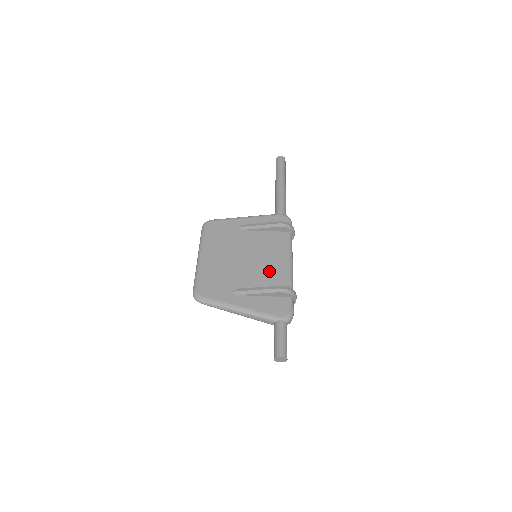
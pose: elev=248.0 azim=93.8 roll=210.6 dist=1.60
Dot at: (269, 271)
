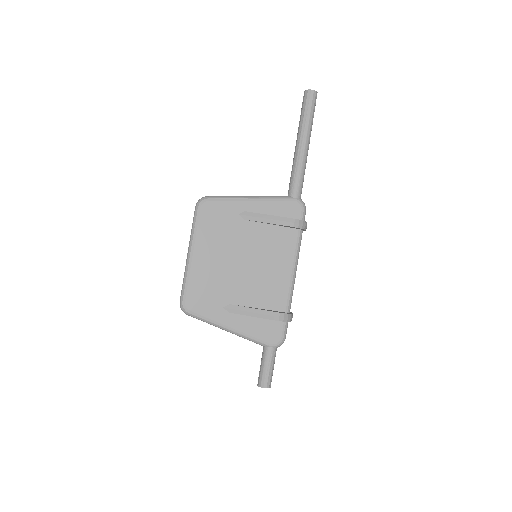
Dot at: (268, 284)
